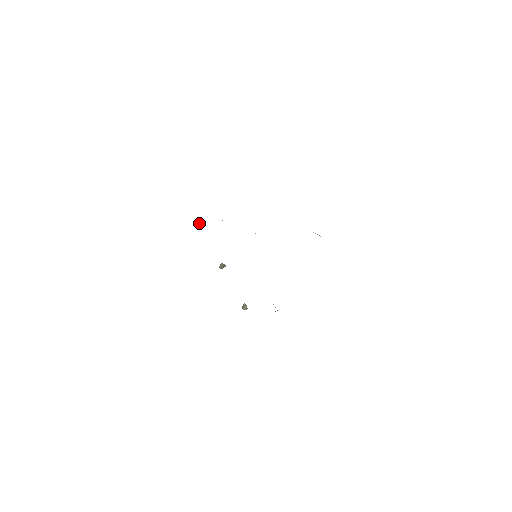
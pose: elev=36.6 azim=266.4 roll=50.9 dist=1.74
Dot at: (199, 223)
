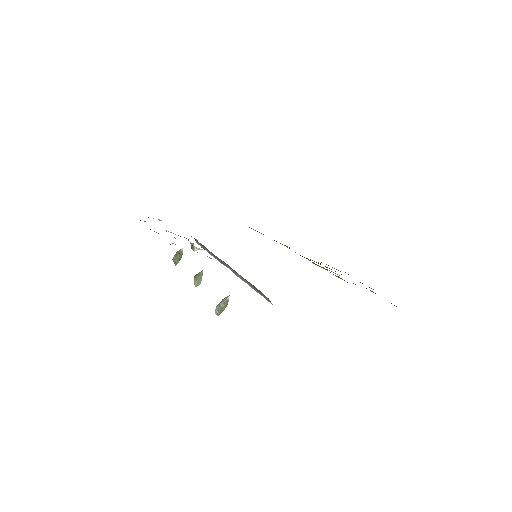
Dot at: (180, 254)
